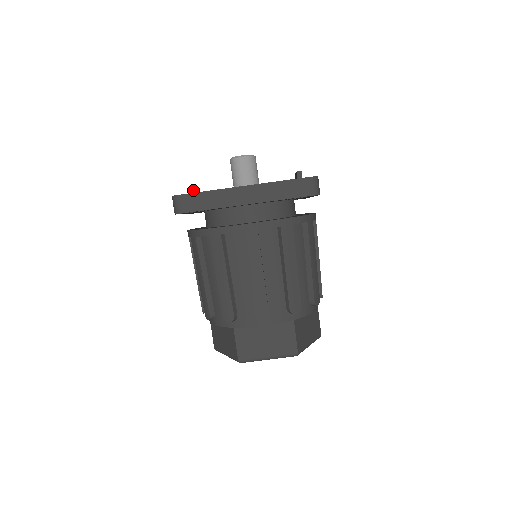
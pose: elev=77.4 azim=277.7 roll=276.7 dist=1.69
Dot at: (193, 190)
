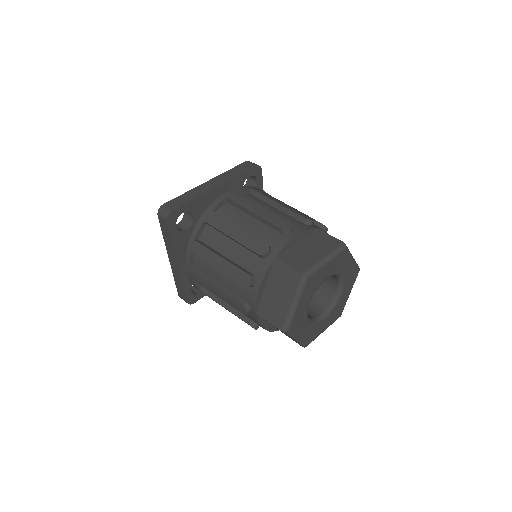
Dot at: occluded
